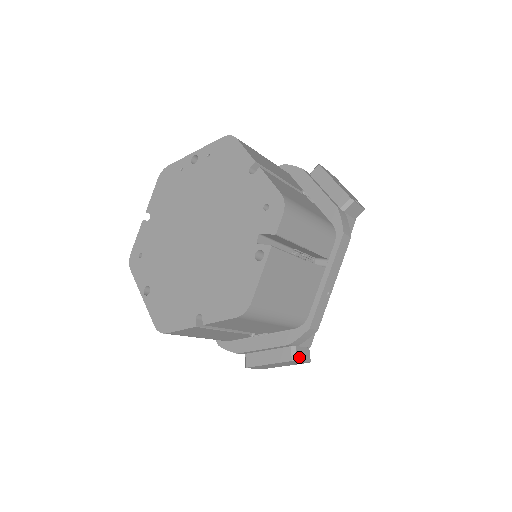
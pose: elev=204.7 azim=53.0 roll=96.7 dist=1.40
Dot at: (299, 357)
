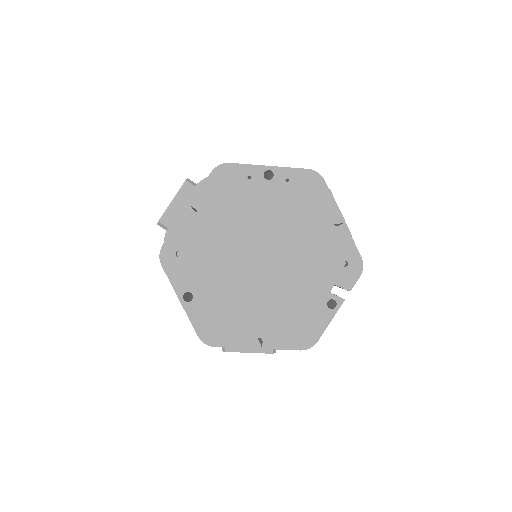
Dot at: occluded
